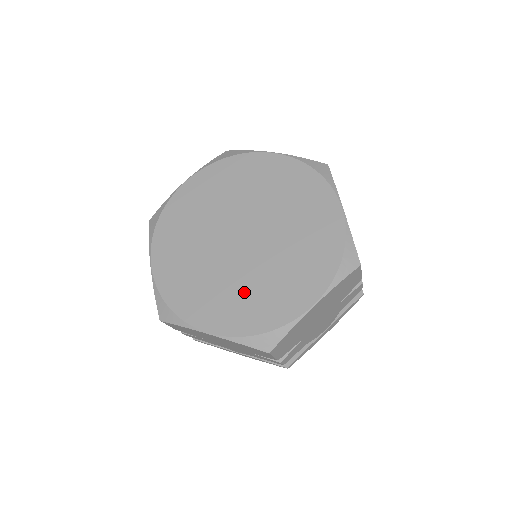
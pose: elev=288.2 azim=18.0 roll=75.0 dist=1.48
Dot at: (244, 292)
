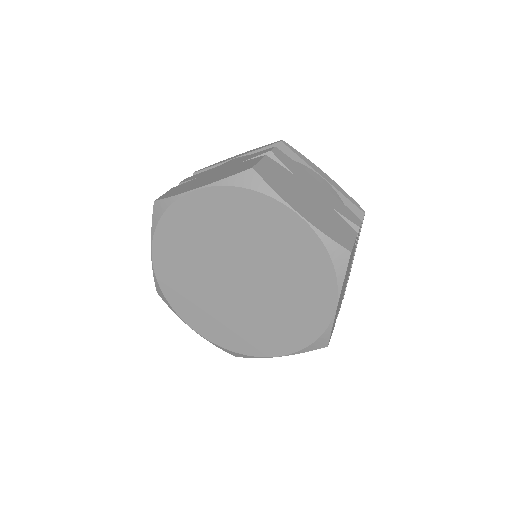
Dot at: (276, 321)
